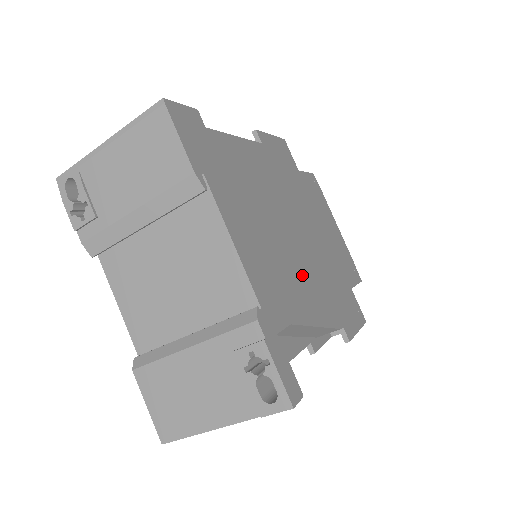
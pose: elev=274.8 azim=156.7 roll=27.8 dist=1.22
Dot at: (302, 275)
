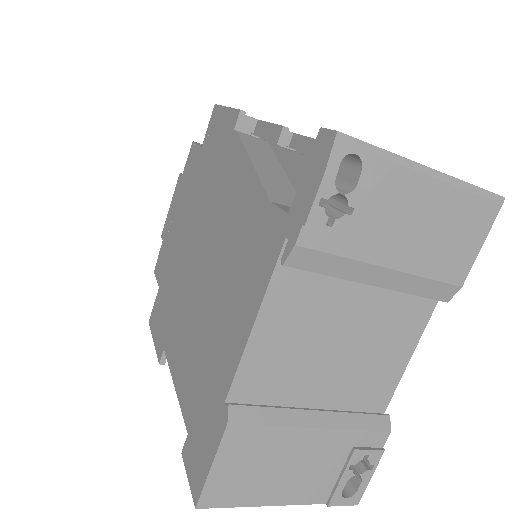
Dot at: occluded
